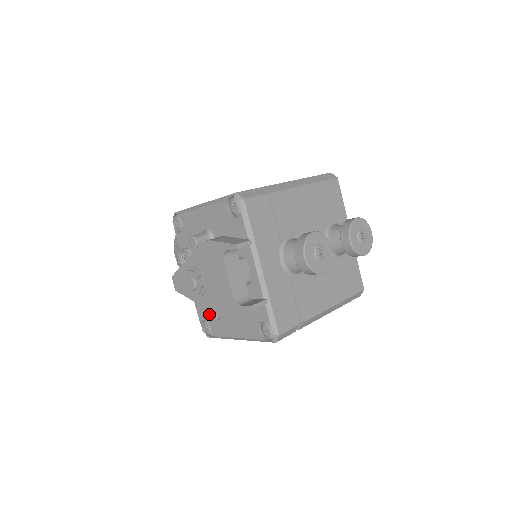
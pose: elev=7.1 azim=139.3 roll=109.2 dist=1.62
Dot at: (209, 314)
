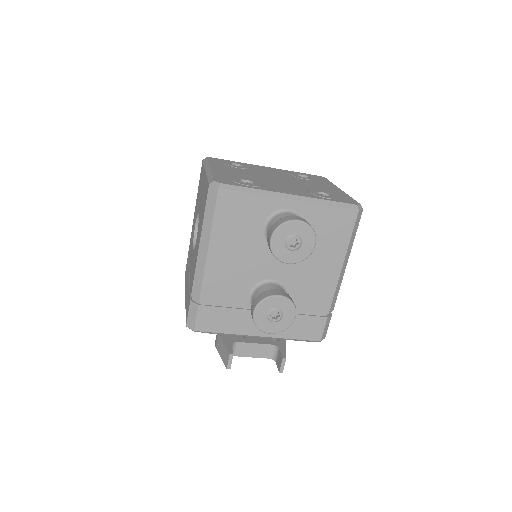
Dot at: occluded
